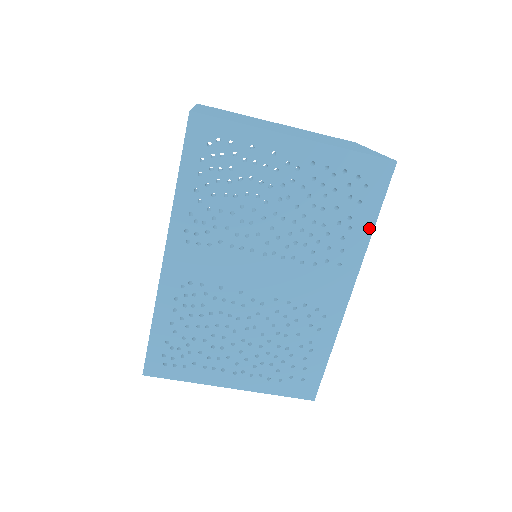
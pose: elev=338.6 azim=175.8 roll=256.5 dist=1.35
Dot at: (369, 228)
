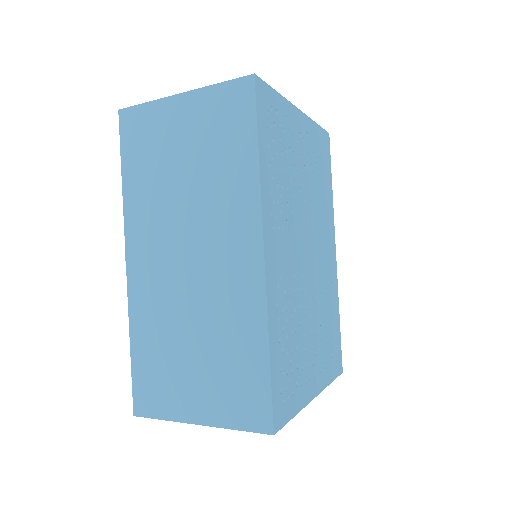
Dot at: (331, 191)
